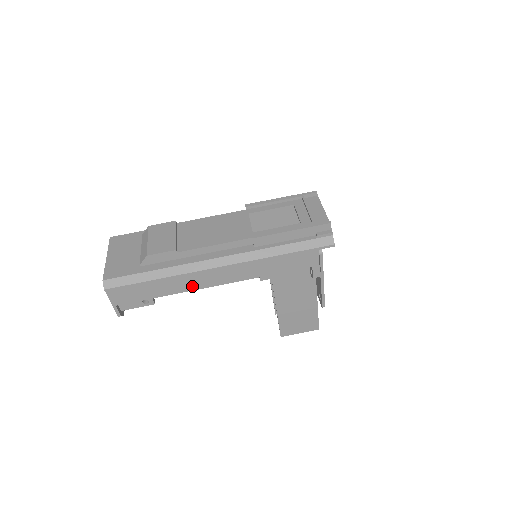
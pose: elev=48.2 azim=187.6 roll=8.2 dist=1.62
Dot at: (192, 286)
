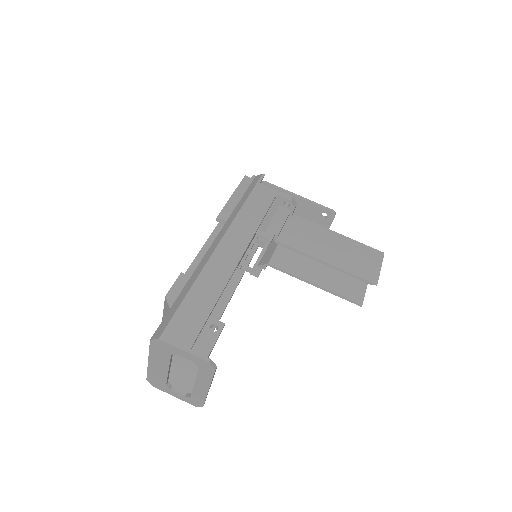
Dot at: (225, 273)
